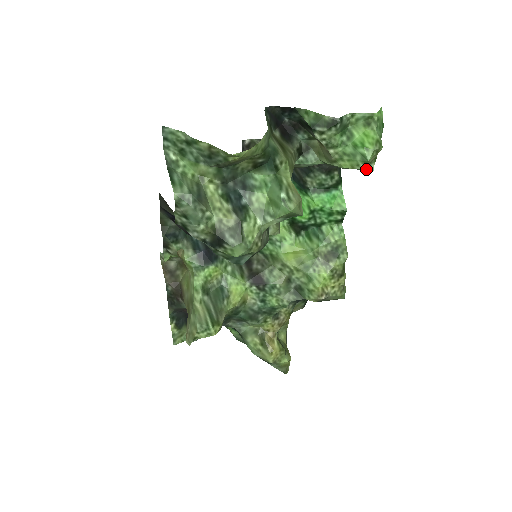
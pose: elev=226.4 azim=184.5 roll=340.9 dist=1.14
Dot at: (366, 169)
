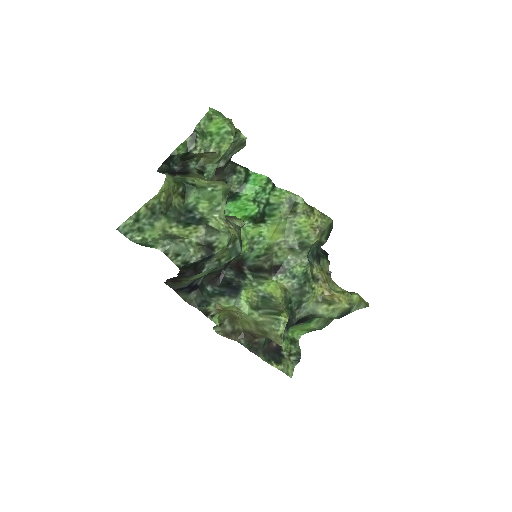
Dot at: (242, 142)
